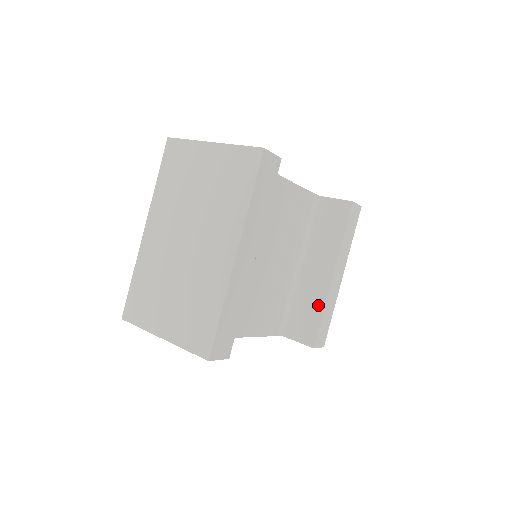
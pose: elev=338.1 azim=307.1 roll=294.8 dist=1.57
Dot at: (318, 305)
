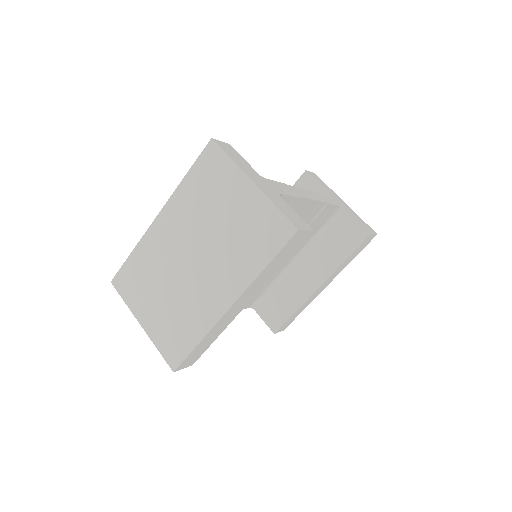
Dot at: (294, 303)
